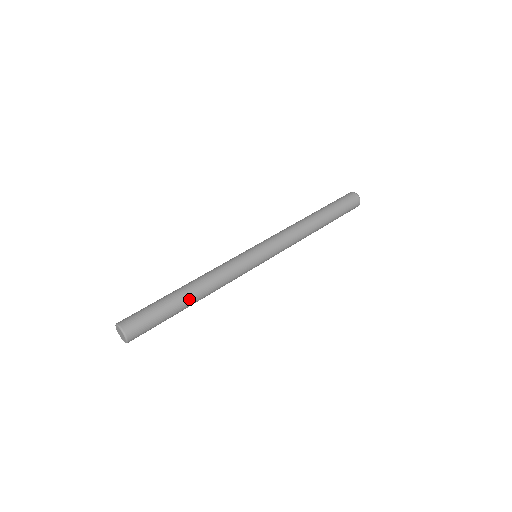
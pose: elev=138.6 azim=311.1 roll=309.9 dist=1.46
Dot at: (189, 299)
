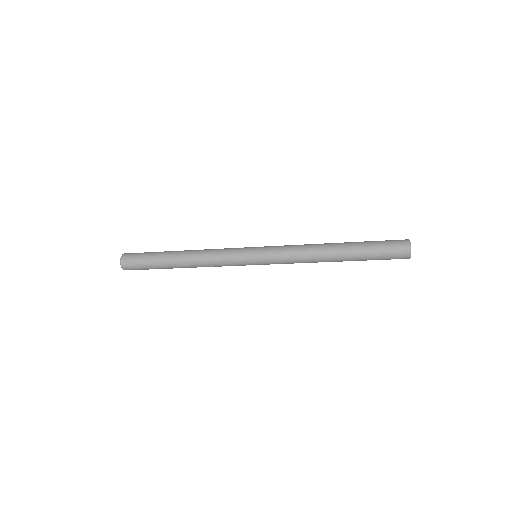
Dot at: (177, 251)
